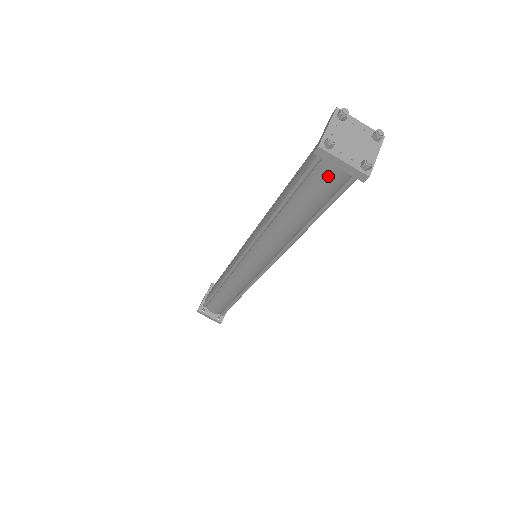
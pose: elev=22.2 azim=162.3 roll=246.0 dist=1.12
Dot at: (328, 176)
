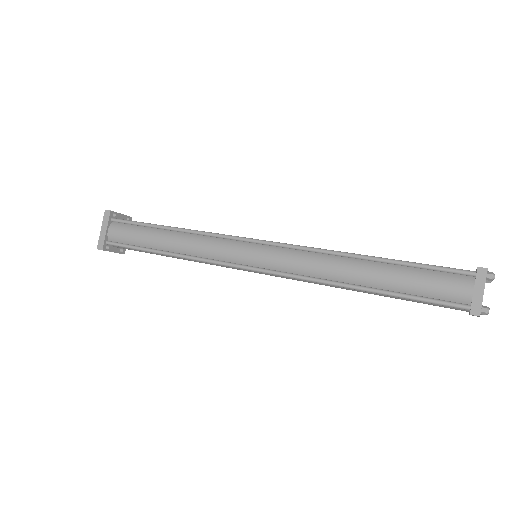
Dot at: (451, 308)
